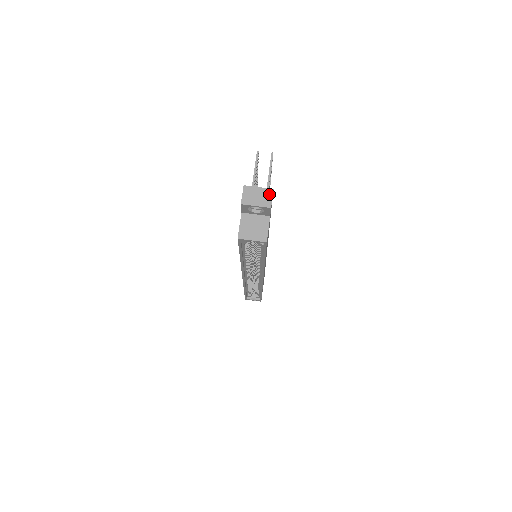
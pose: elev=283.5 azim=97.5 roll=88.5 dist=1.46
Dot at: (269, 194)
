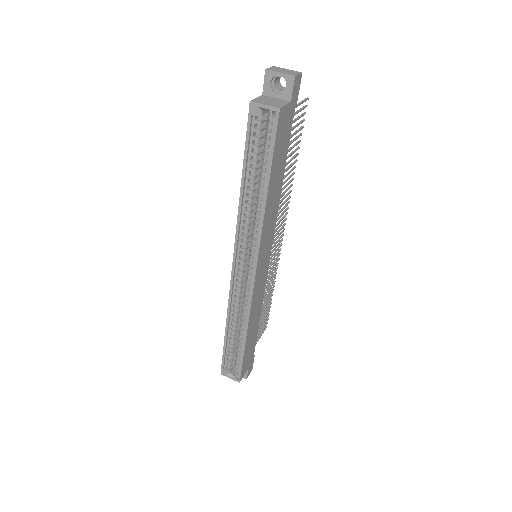
Dot at: (296, 72)
